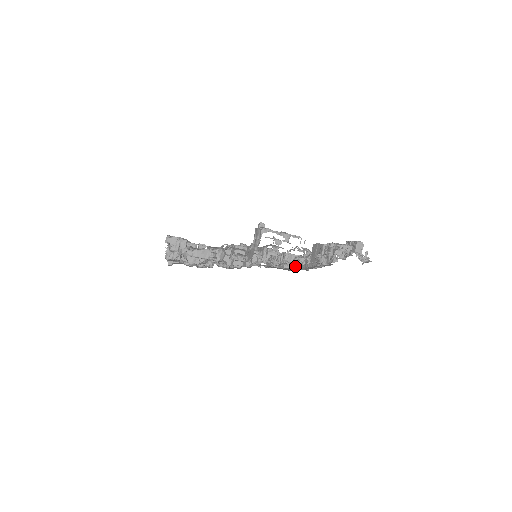
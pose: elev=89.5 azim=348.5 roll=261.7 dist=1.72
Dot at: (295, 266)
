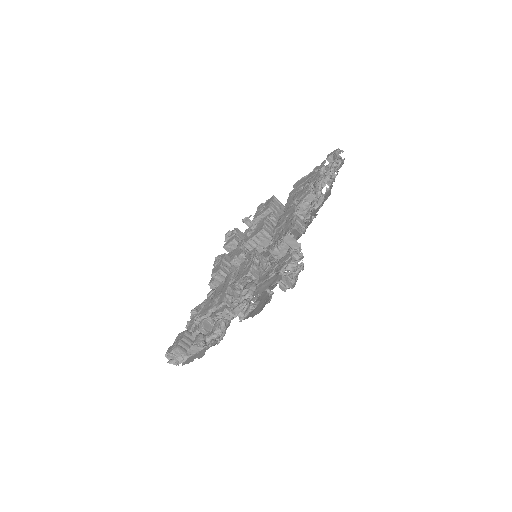
Dot at: occluded
